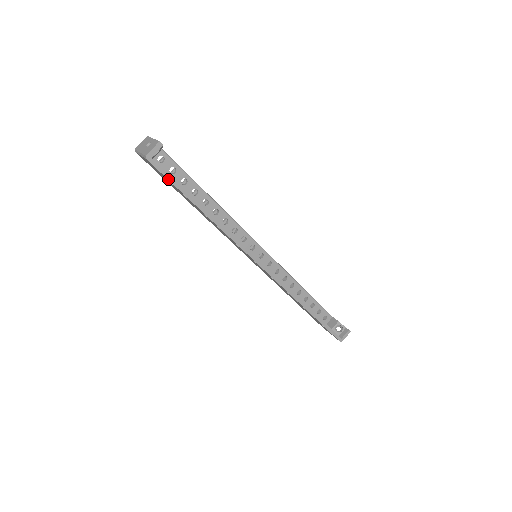
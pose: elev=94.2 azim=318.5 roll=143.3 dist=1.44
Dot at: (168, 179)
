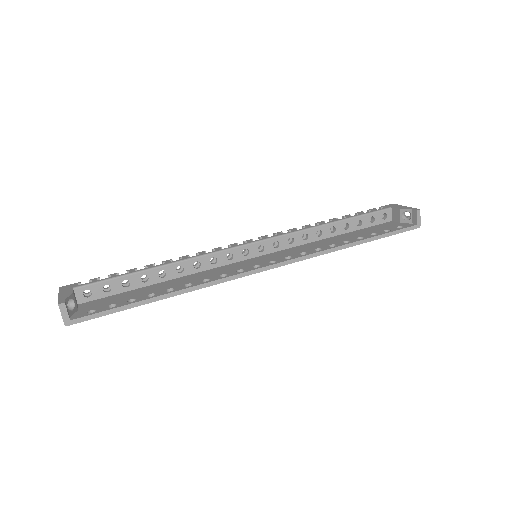
Dot at: occluded
